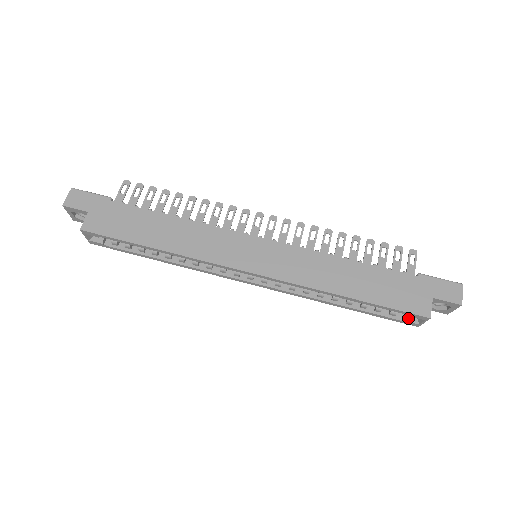
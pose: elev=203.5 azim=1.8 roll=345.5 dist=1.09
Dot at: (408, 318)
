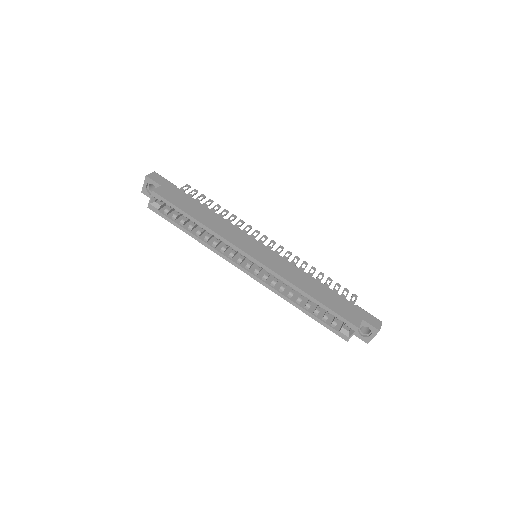
Dot at: (343, 330)
